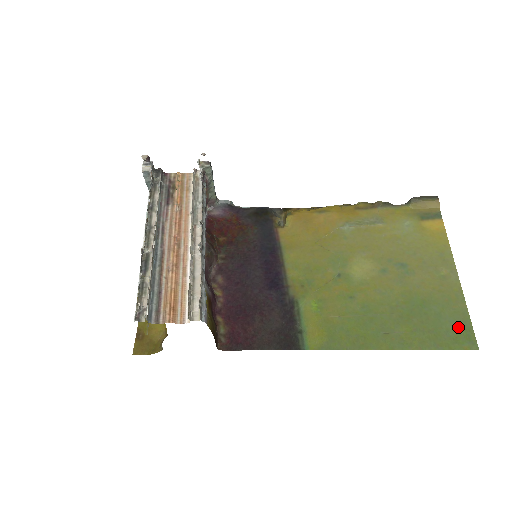
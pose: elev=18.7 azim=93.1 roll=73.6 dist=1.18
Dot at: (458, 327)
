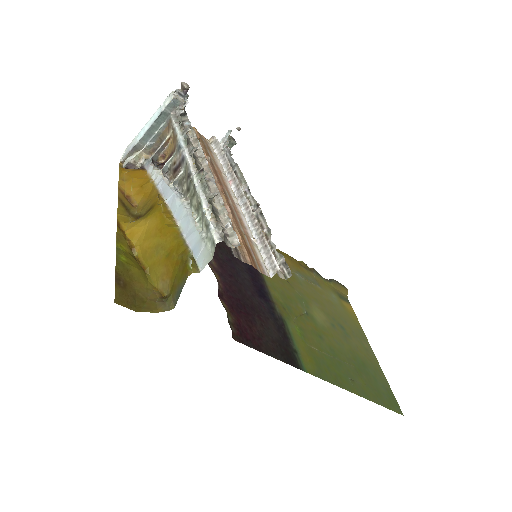
Dot at: (388, 393)
